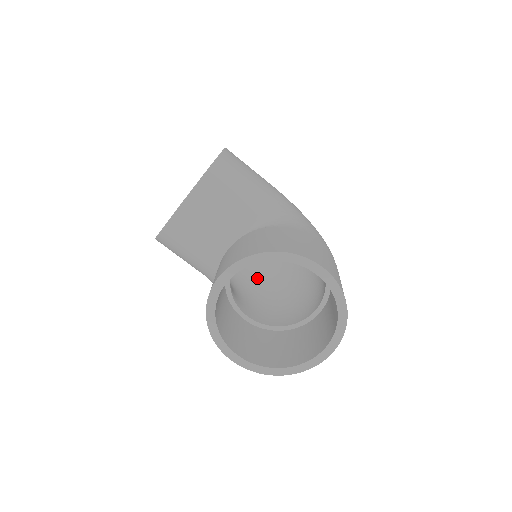
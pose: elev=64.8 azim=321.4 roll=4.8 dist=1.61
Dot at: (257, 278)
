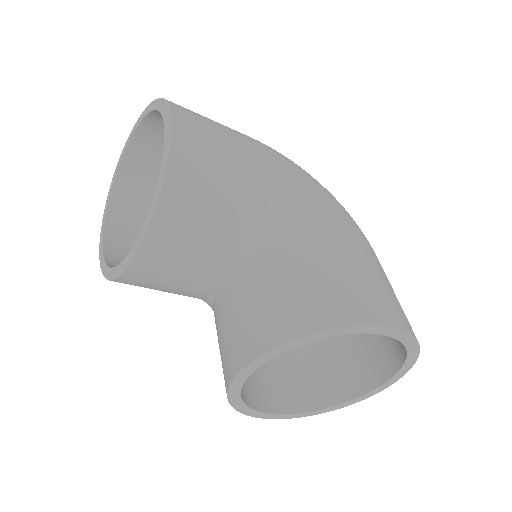
Dot at: occluded
